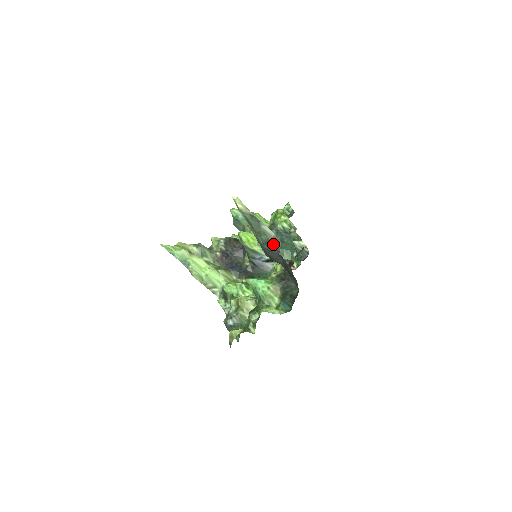
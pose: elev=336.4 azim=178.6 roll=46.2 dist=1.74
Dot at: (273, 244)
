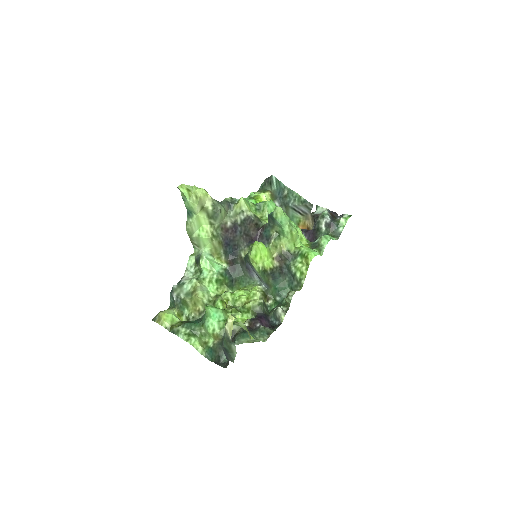
Dot at: (229, 355)
